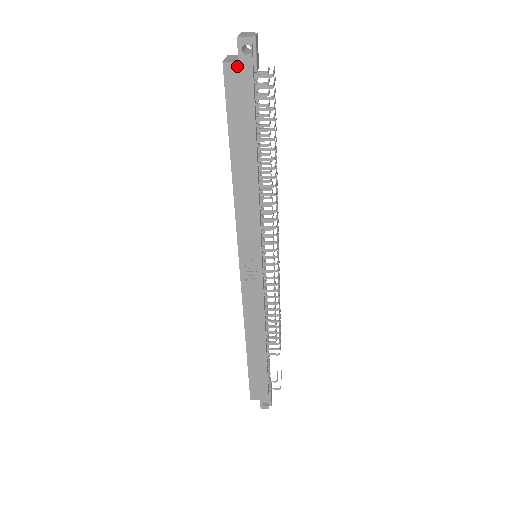
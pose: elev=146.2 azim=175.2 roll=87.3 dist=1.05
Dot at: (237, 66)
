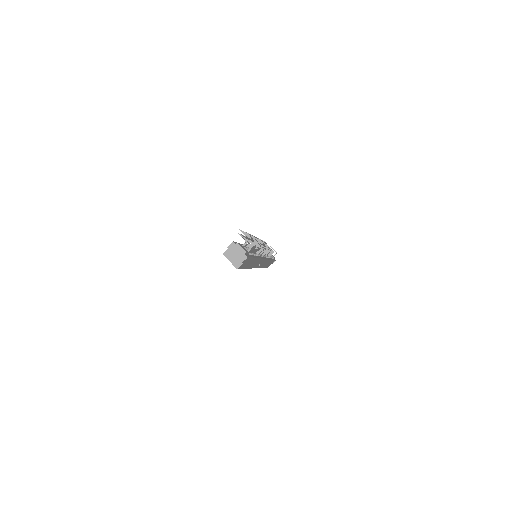
Dot at: (243, 263)
